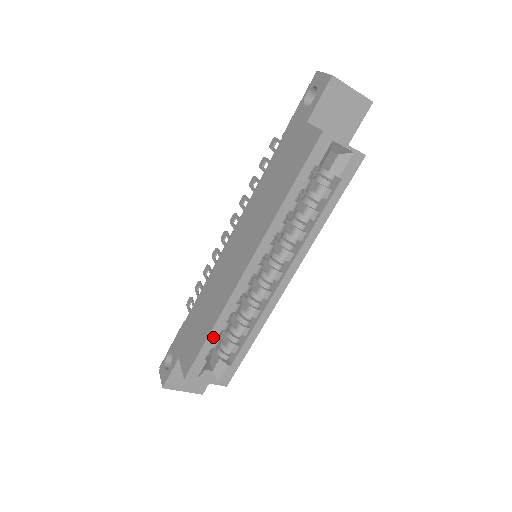
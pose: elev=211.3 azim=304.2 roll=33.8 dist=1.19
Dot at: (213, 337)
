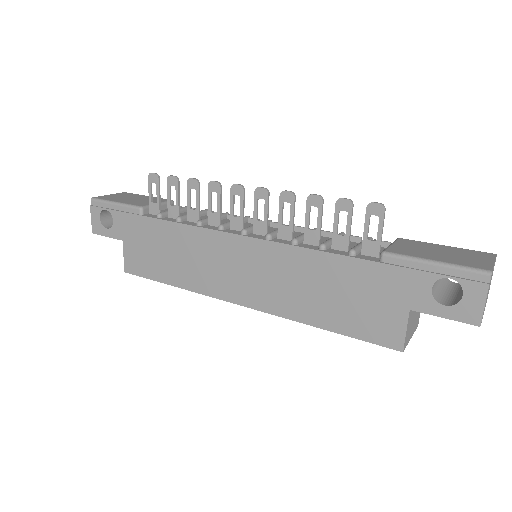
Dot at: occluded
